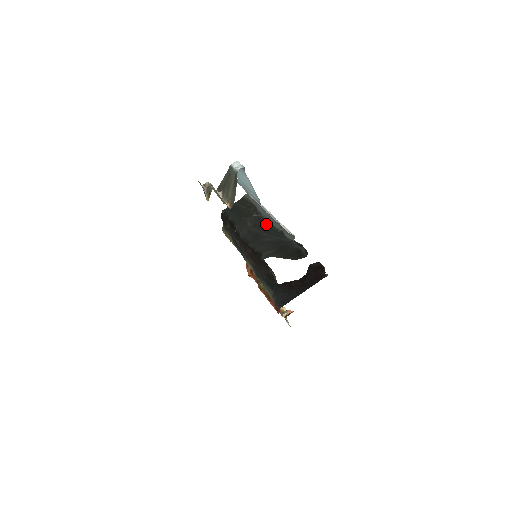
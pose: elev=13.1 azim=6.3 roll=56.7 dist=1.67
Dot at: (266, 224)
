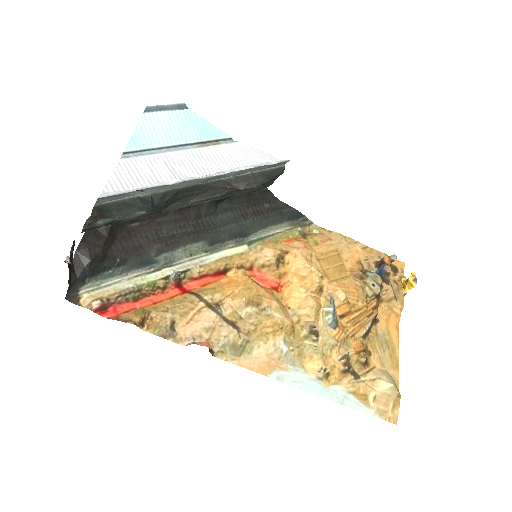
Dot at: (176, 192)
